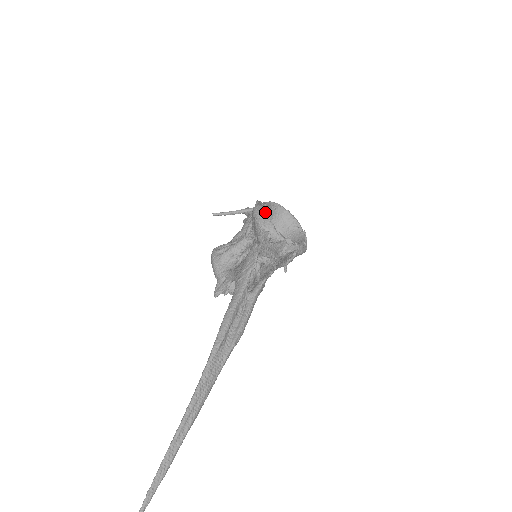
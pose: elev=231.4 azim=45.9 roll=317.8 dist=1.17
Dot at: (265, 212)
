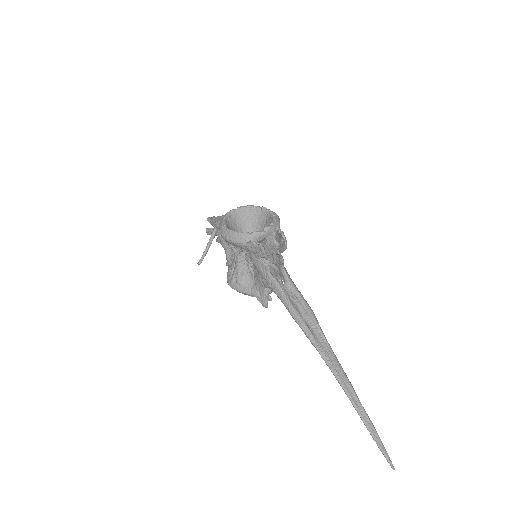
Dot at: (232, 231)
